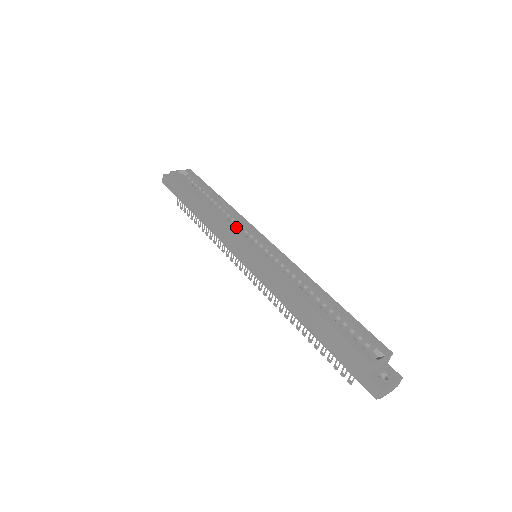
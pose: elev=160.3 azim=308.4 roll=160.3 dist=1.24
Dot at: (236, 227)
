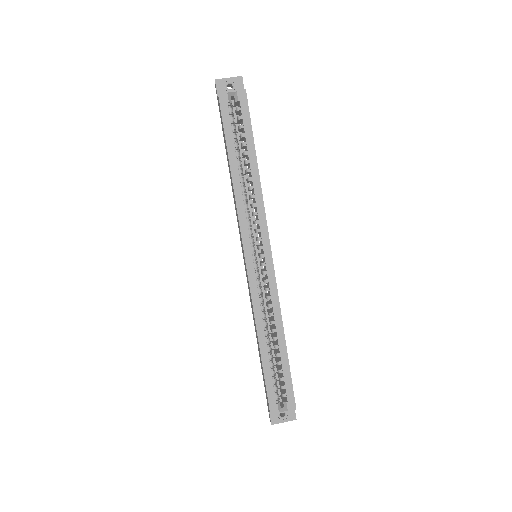
Dot at: (249, 222)
